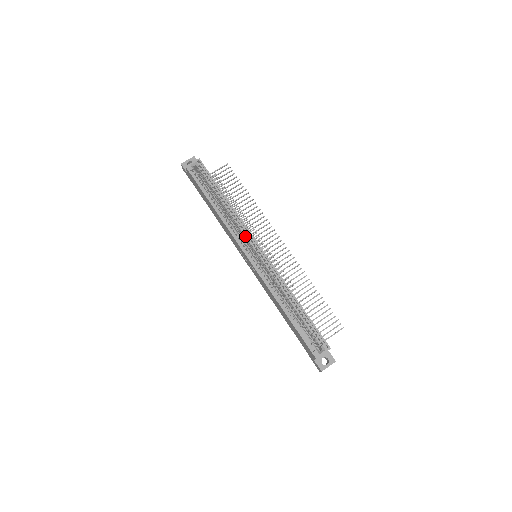
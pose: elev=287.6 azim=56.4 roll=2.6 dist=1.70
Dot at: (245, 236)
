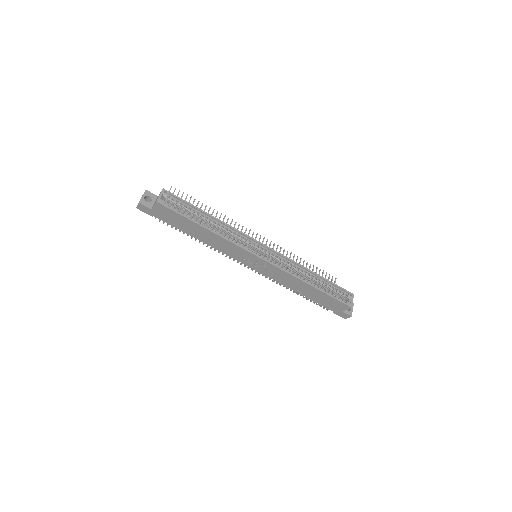
Dot at: (246, 242)
